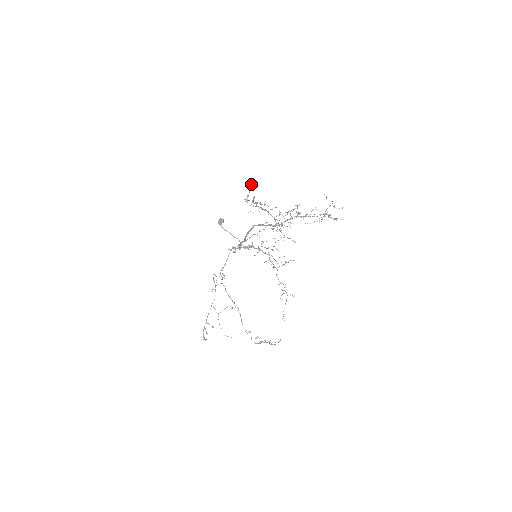
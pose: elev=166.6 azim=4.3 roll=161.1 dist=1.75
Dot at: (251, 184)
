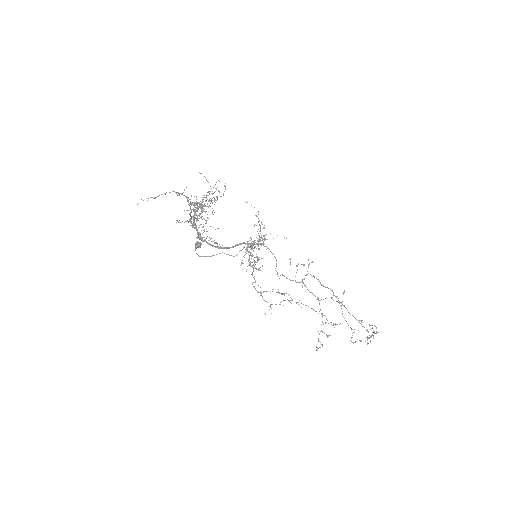
Dot at: occluded
